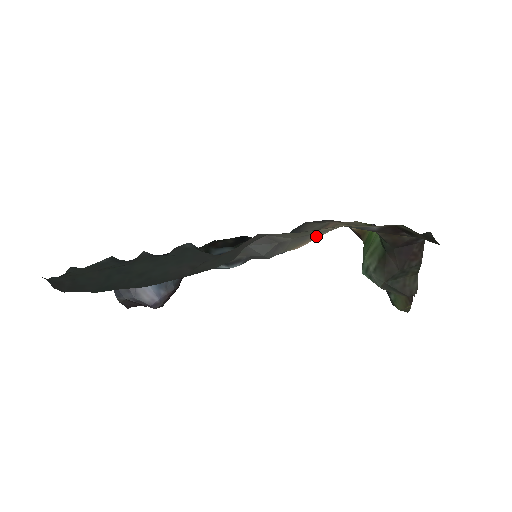
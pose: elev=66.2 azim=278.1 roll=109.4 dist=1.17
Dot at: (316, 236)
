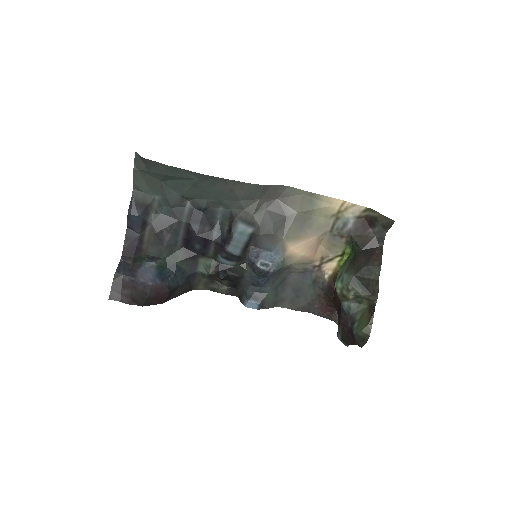
Dot at: (309, 235)
